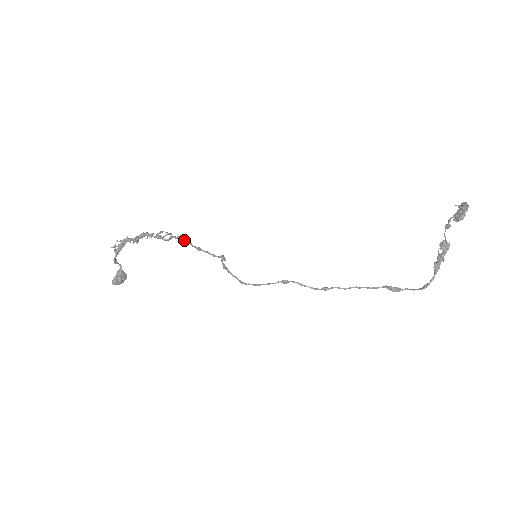
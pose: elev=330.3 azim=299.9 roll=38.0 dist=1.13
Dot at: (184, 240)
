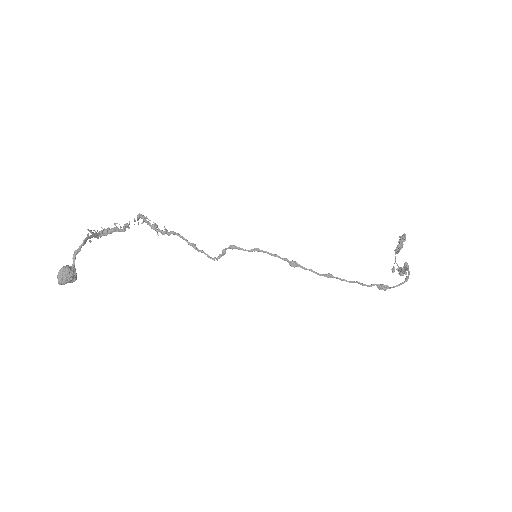
Dot at: (181, 236)
